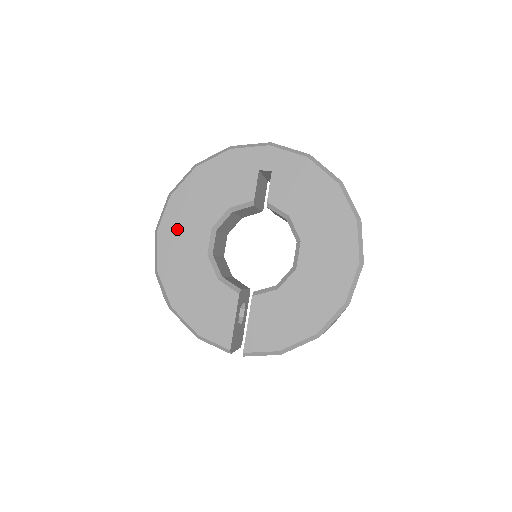
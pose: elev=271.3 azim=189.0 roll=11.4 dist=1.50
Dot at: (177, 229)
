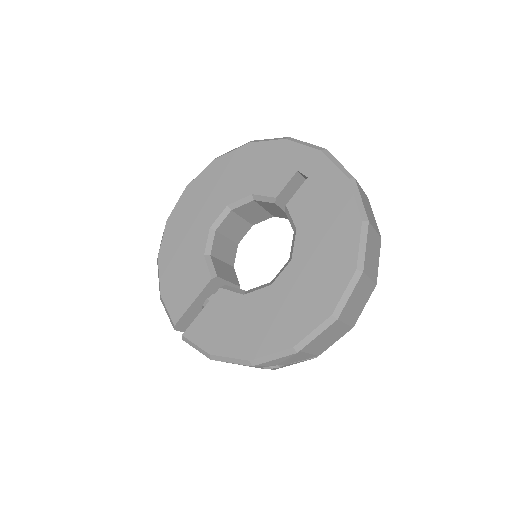
Dot at: (202, 192)
